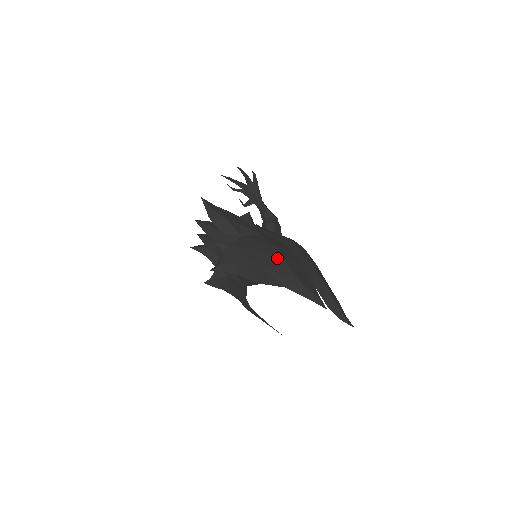
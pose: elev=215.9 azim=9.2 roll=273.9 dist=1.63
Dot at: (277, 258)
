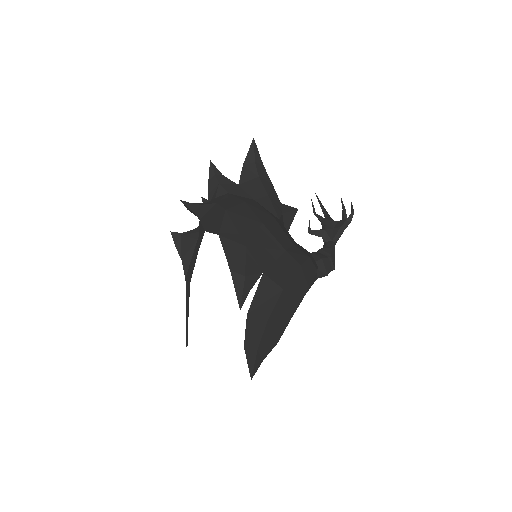
Dot at: (257, 217)
